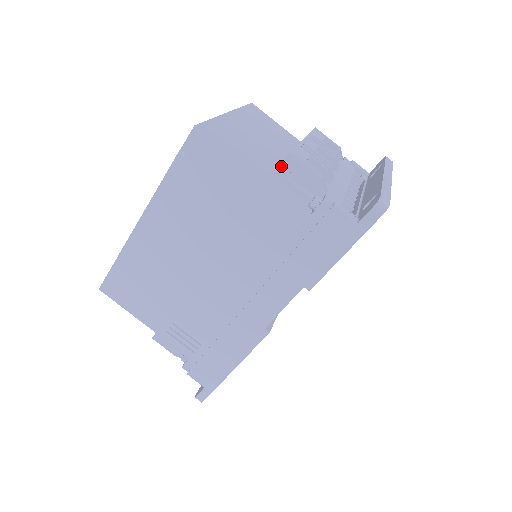
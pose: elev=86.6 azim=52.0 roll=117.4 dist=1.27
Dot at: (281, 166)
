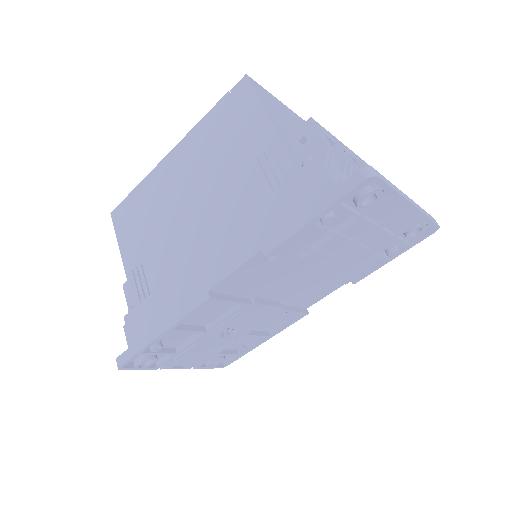
Dot at: (299, 129)
